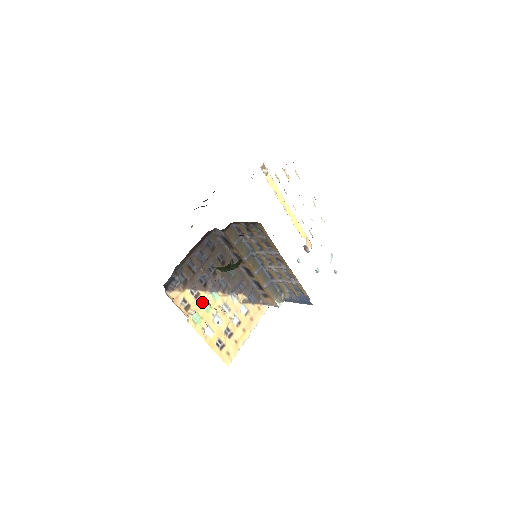
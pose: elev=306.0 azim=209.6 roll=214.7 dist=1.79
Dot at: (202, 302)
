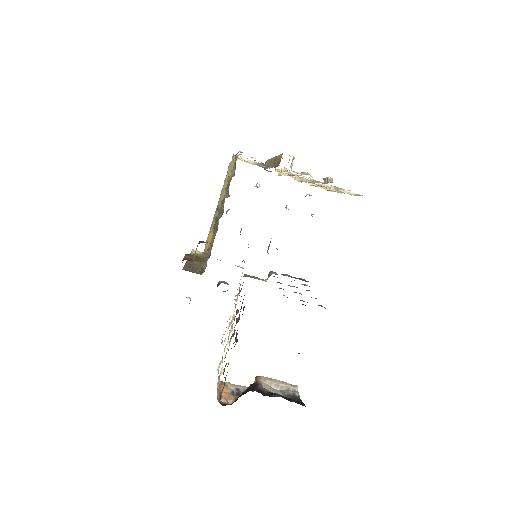
Dot at: occluded
